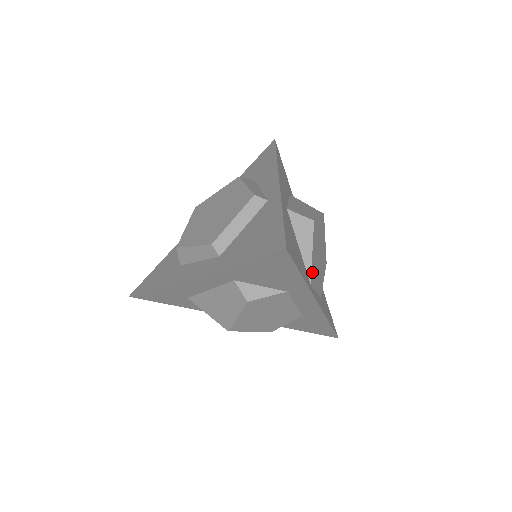
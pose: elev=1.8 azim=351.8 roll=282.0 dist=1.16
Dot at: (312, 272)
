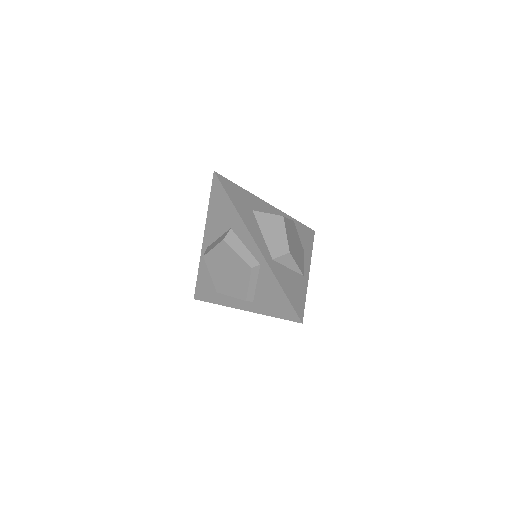
Dot at: (301, 269)
